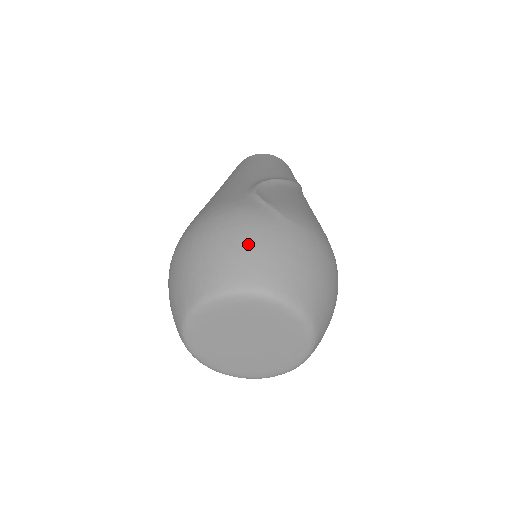
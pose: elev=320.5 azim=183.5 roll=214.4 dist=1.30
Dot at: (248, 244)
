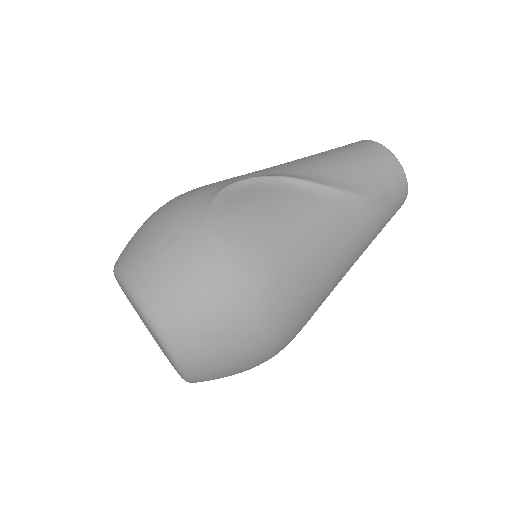
Dot at: (151, 236)
